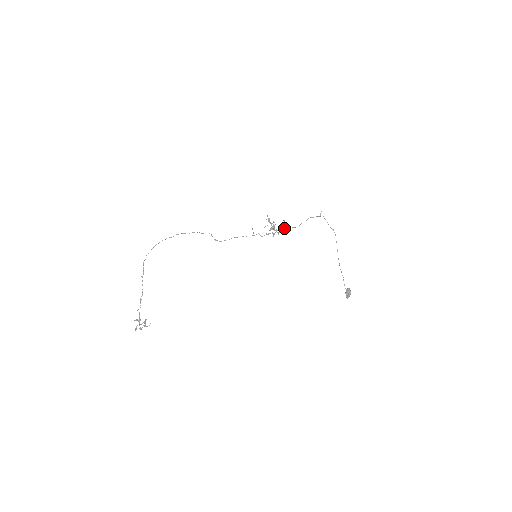
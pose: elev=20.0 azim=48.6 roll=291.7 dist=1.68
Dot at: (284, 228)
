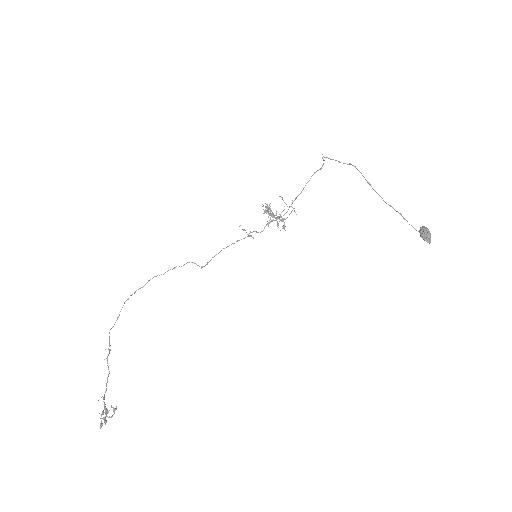
Dot at: occluded
